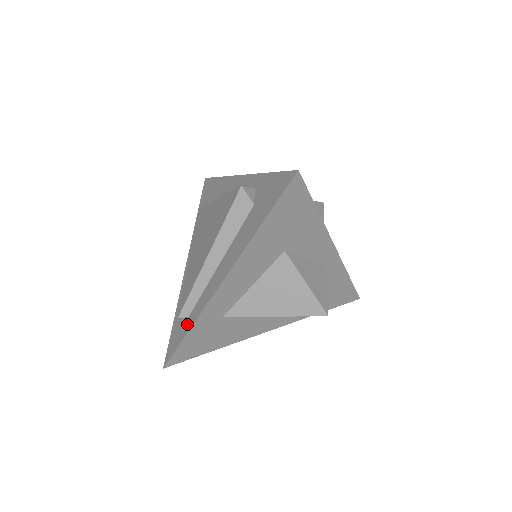
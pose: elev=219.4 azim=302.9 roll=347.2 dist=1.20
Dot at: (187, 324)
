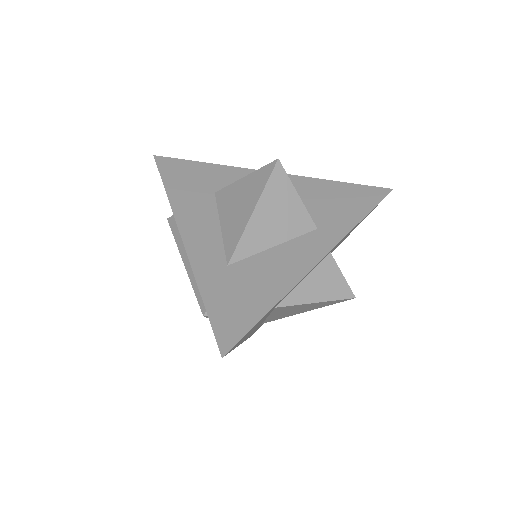
Dot at: occluded
